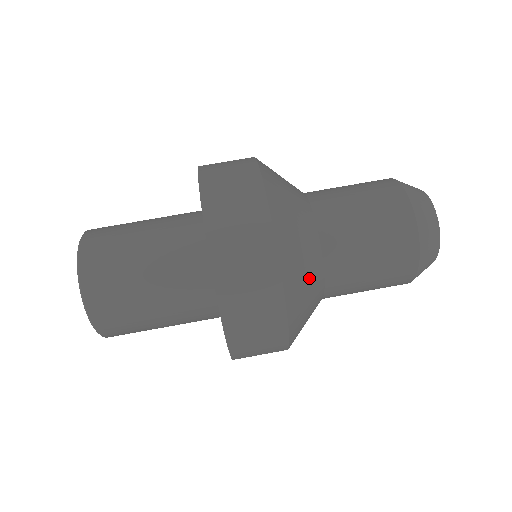
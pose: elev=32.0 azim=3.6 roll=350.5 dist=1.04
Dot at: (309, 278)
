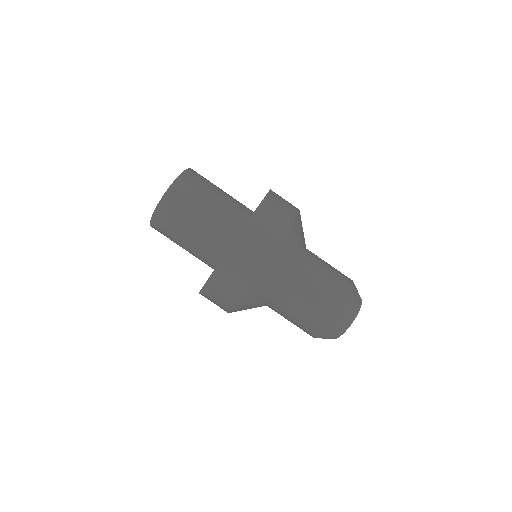
Dot at: (257, 304)
